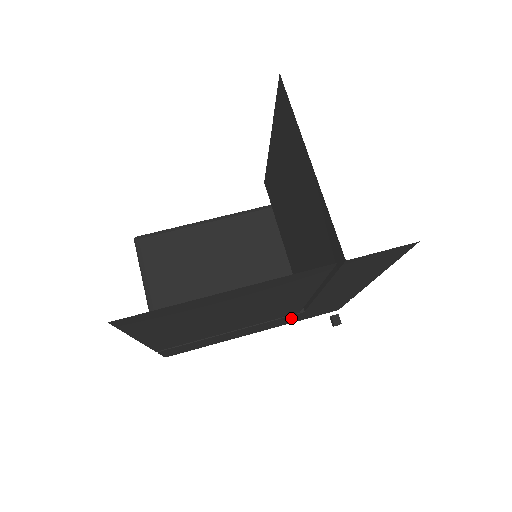
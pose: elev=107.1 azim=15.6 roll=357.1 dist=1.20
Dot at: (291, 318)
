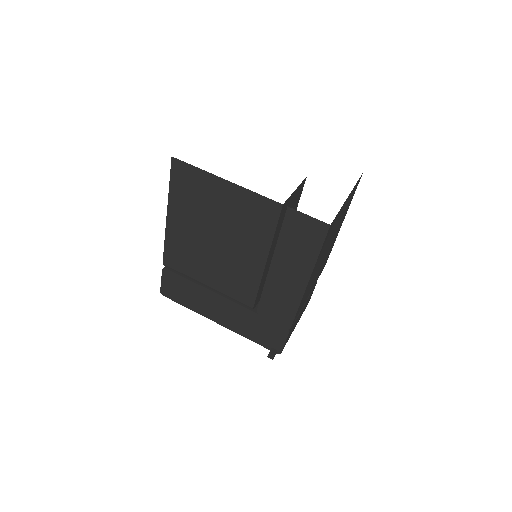
Dot at: (246, 319)
